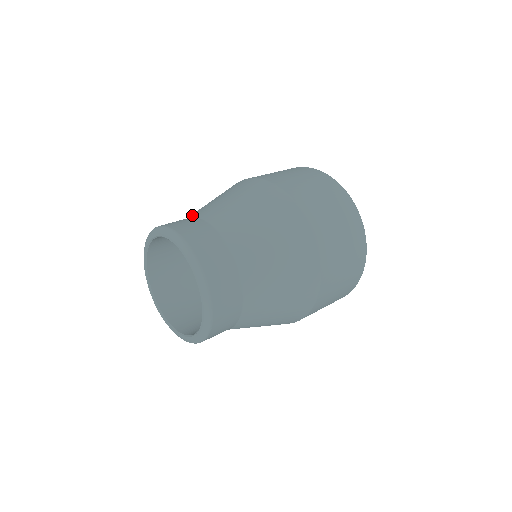
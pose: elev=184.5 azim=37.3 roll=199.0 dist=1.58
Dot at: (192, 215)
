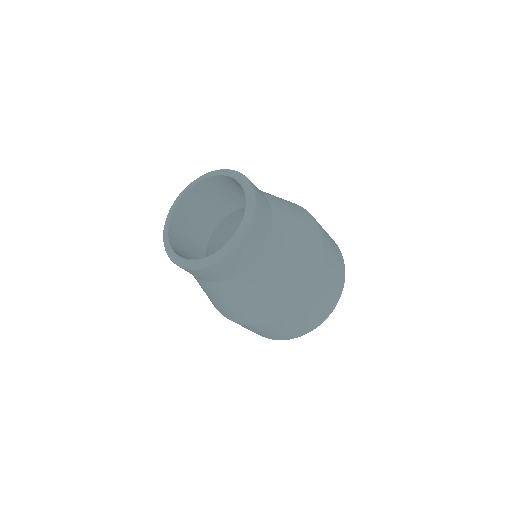
Dot at: occluded
